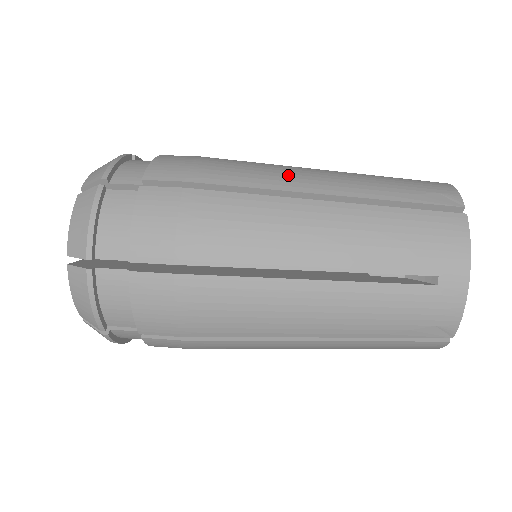
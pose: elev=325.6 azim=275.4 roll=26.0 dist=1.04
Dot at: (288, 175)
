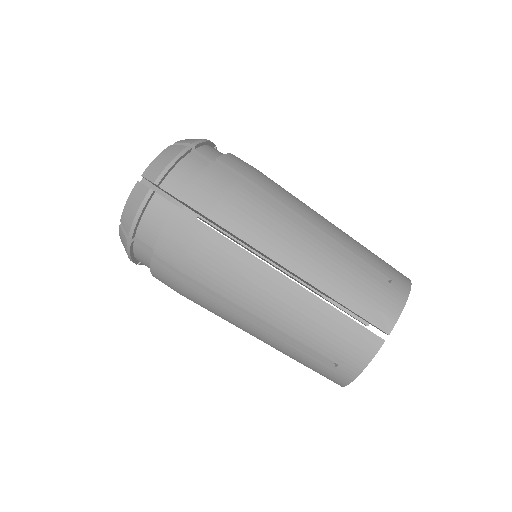
Dot at: (285, 242)
